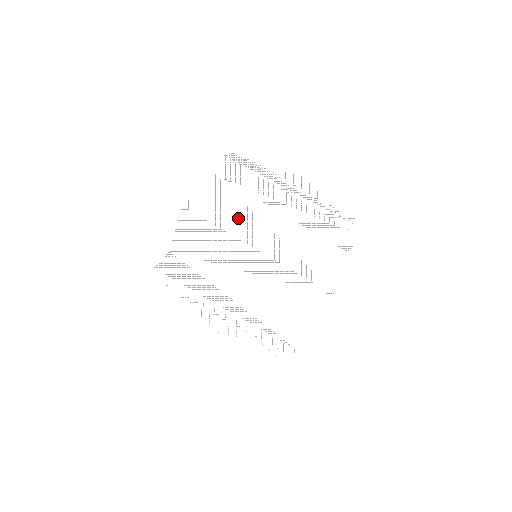
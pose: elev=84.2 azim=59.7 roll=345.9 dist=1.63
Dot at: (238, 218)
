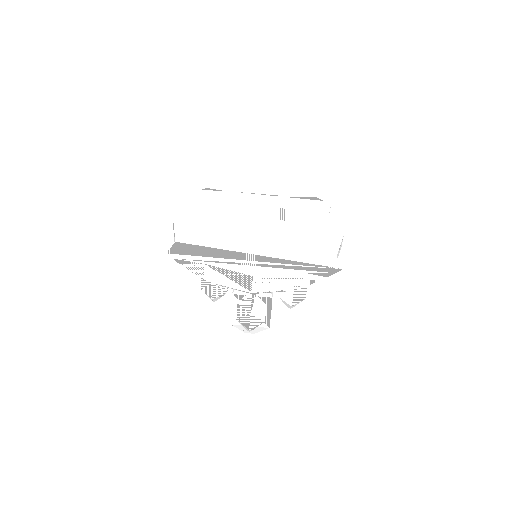
Dot at: (226, 215)
